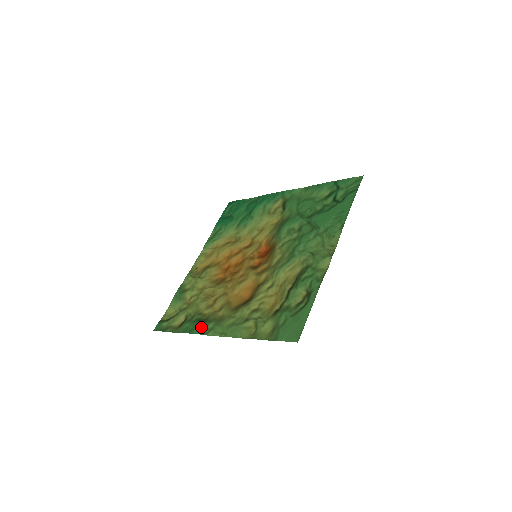
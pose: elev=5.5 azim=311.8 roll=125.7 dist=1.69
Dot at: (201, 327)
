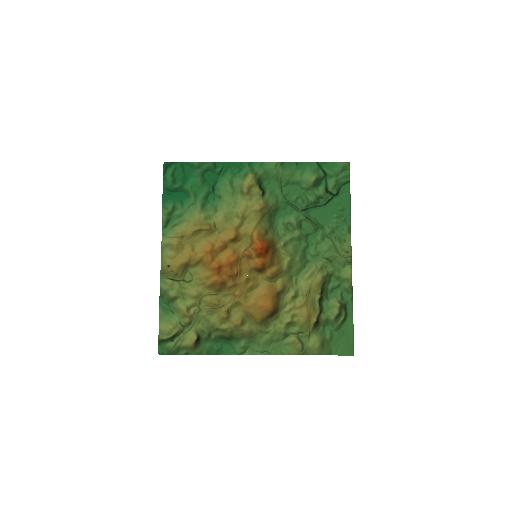
Dot at: (231, 347)
